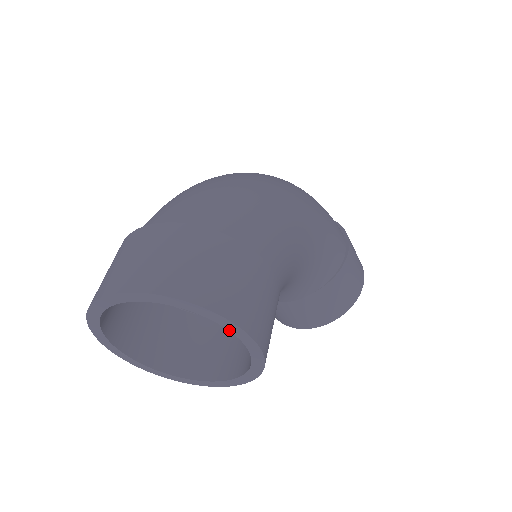
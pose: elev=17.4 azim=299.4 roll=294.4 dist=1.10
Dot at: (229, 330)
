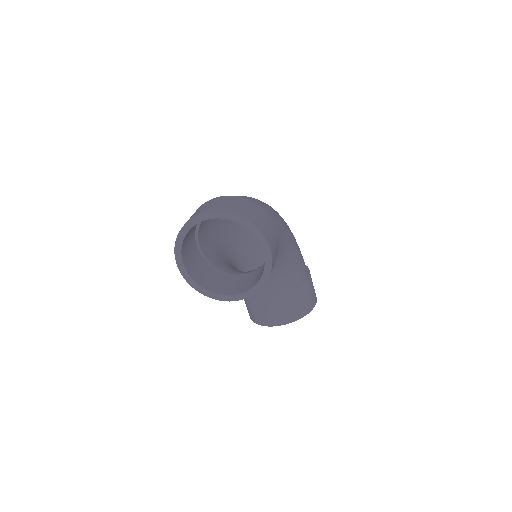
Dot at: (259, 241)
